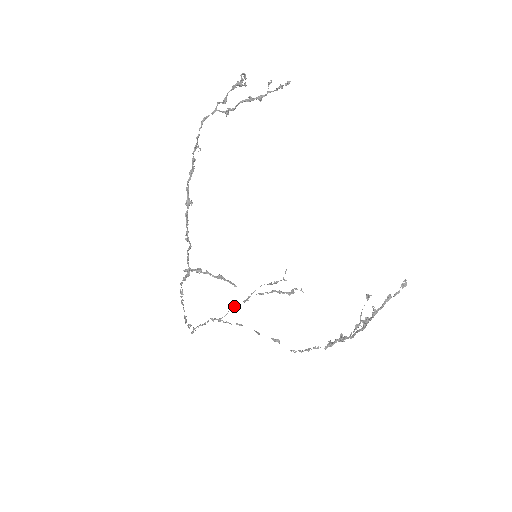
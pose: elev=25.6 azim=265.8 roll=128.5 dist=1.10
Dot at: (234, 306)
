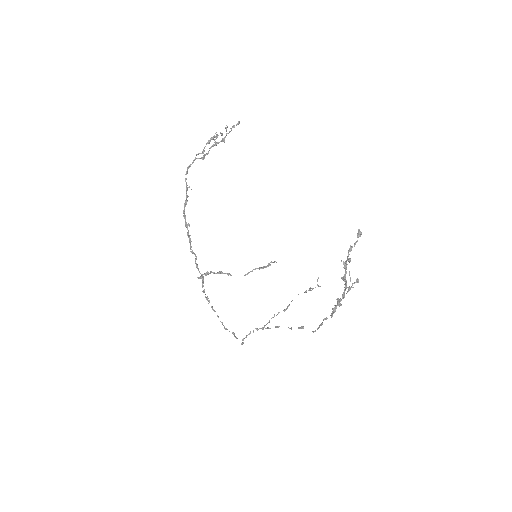
Dot at: occluded
